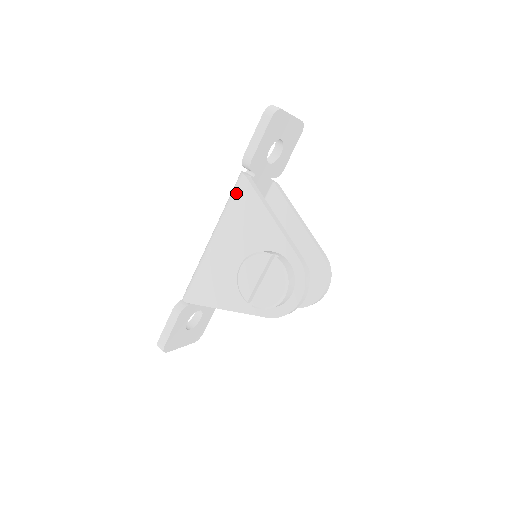
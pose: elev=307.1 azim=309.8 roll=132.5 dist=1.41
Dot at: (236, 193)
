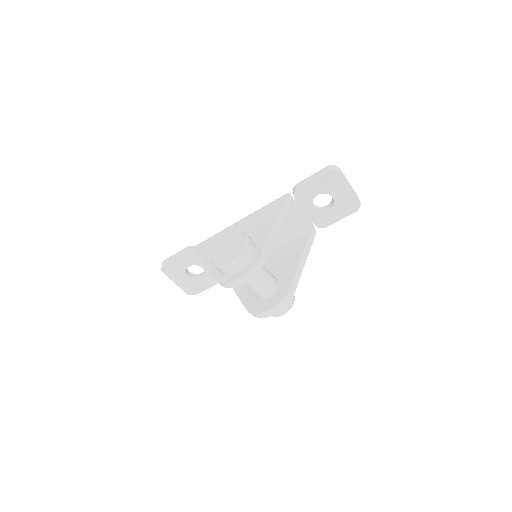
Dot at: (274, 201)
